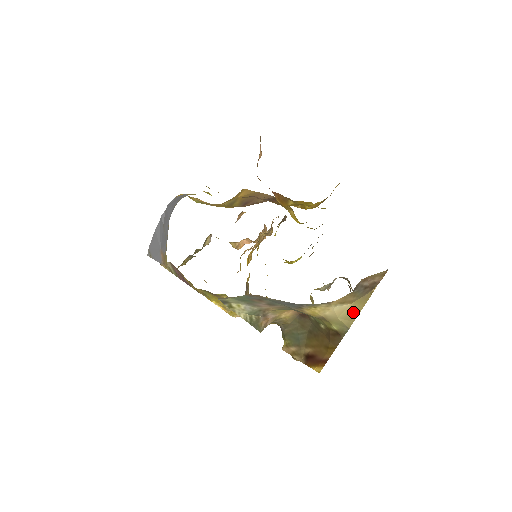
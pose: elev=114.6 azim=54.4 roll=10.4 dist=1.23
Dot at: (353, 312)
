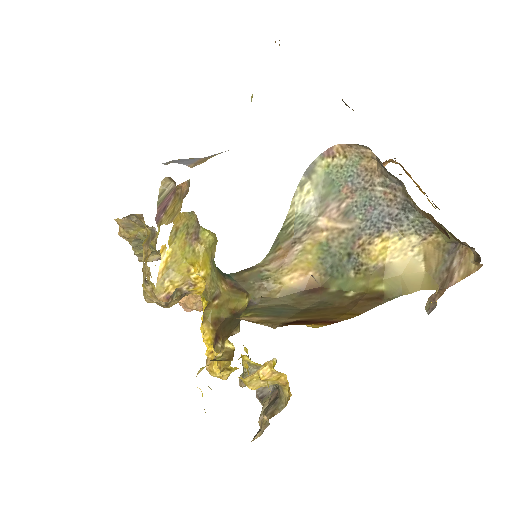
Dot at: (419, 282)
